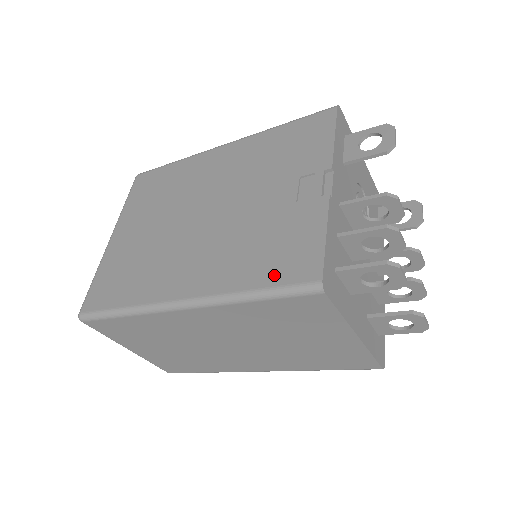
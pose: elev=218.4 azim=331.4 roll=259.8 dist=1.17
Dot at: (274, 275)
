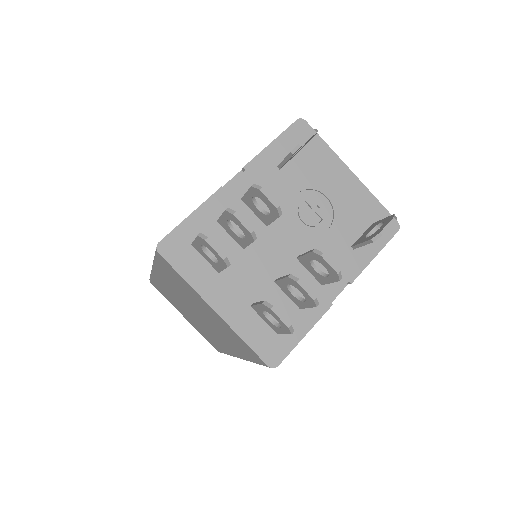
Dot at: occluded
